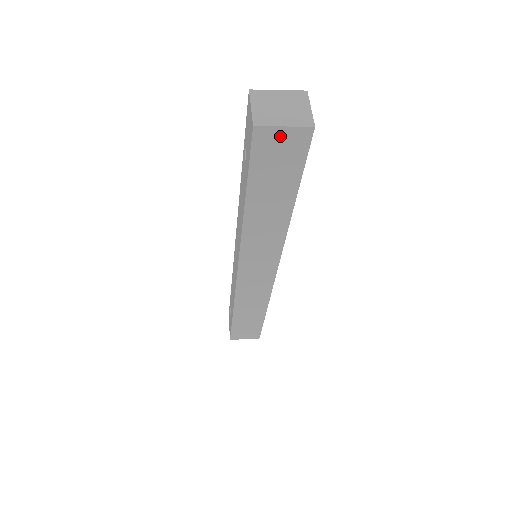
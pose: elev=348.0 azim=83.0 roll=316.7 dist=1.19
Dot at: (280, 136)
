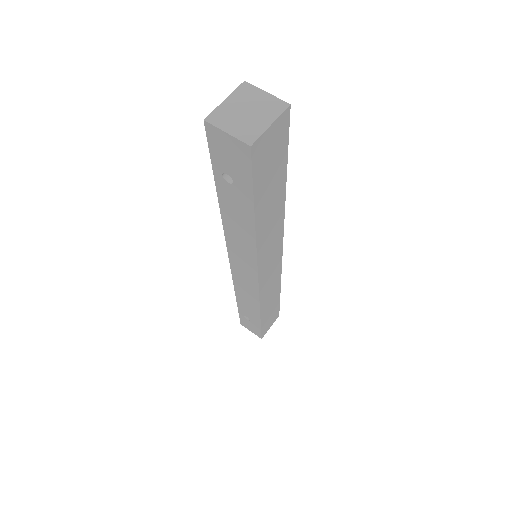
Dot at: (269, 136)
